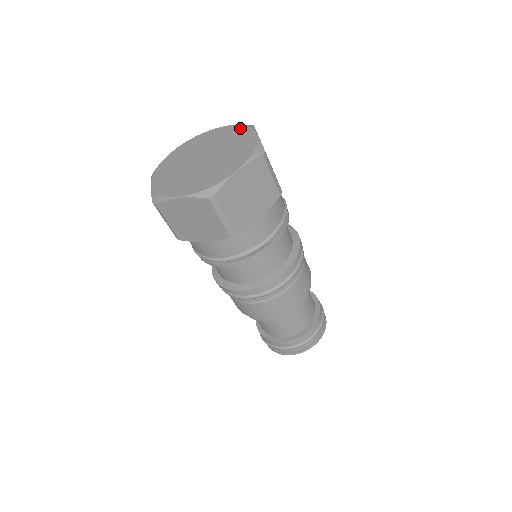
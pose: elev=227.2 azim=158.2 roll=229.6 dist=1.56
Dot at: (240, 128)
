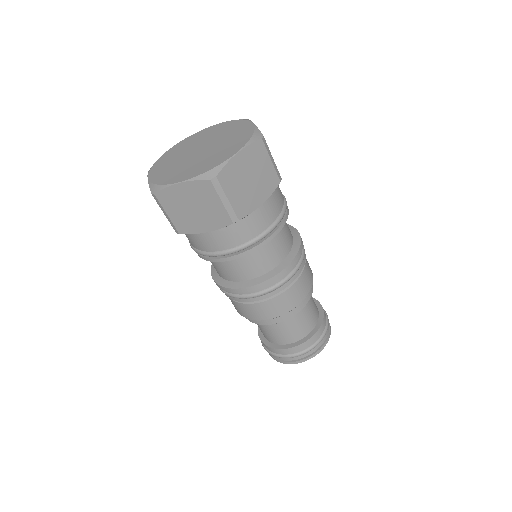
Dot at: (248, 135)
